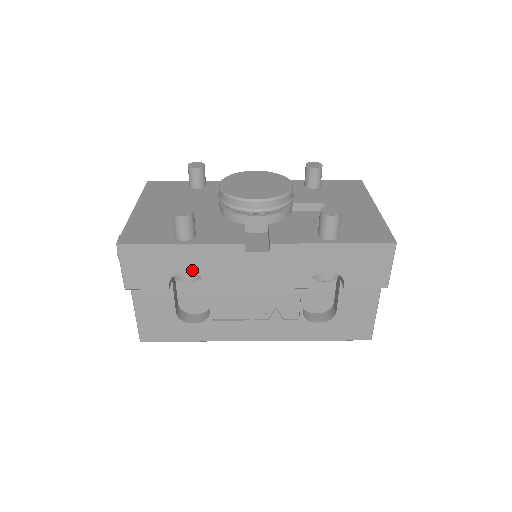
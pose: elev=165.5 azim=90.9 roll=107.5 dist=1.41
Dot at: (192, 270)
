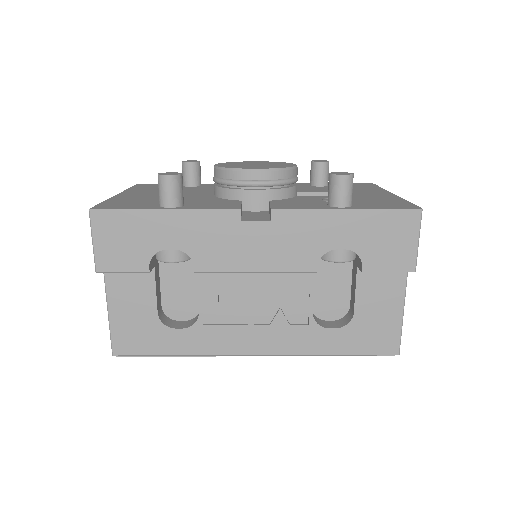
Dot at: (178, 245)
